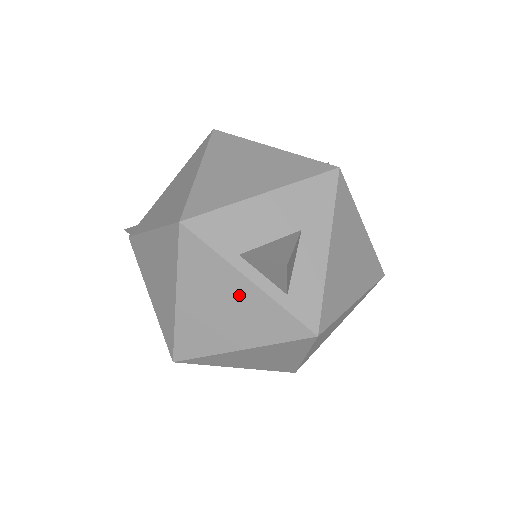
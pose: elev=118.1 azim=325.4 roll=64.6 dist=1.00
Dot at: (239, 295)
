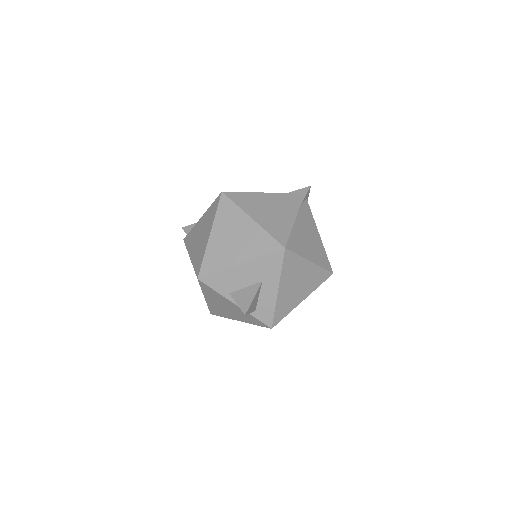
Dot at: (232, 307)
